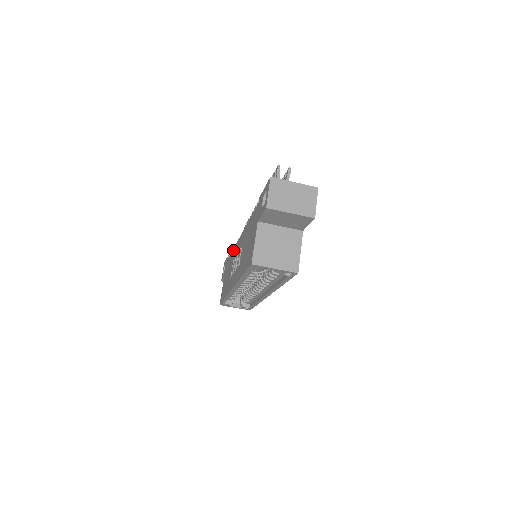
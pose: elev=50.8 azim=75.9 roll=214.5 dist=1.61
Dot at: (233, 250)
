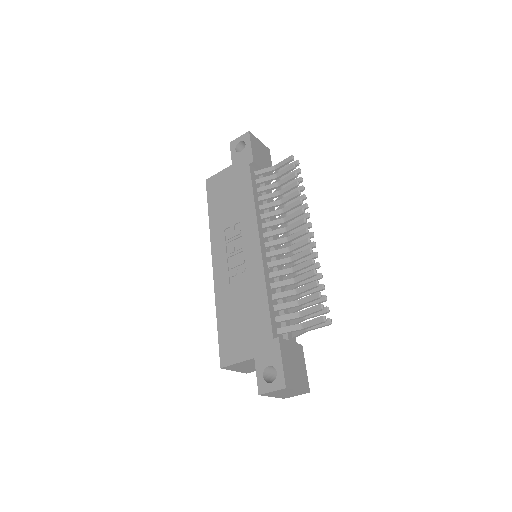
Dot at: (252, 204)
